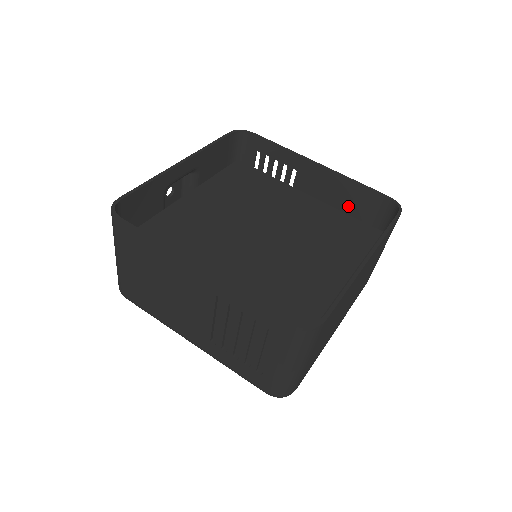
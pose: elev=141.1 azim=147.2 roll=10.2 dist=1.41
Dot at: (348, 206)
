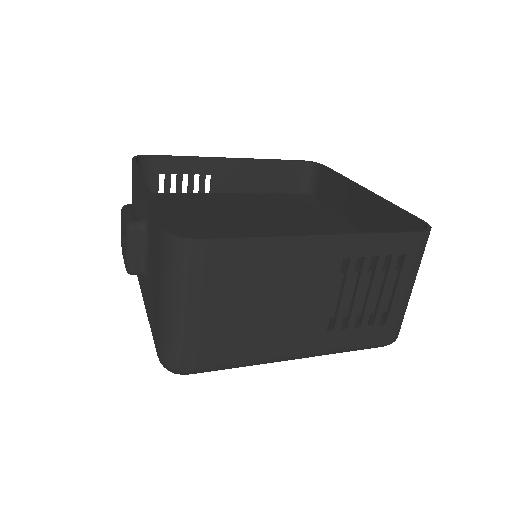
Dot at: (270, 187)
